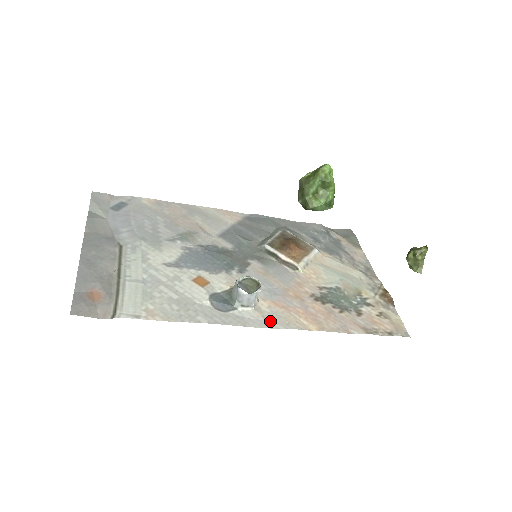
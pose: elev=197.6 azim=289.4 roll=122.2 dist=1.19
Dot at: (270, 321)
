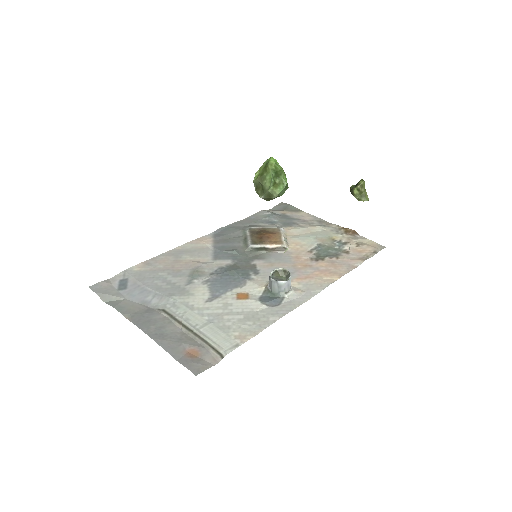
Dot at: (310, 291)
